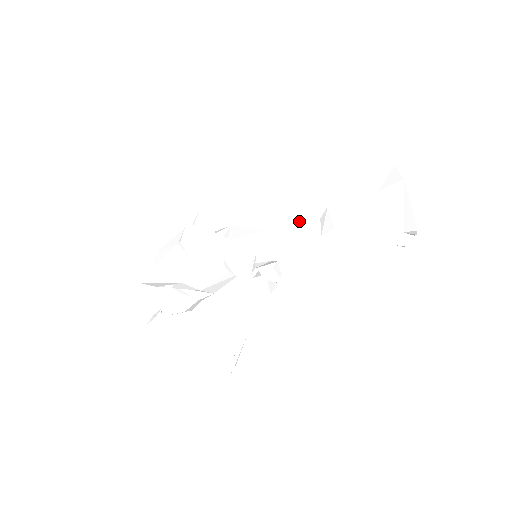
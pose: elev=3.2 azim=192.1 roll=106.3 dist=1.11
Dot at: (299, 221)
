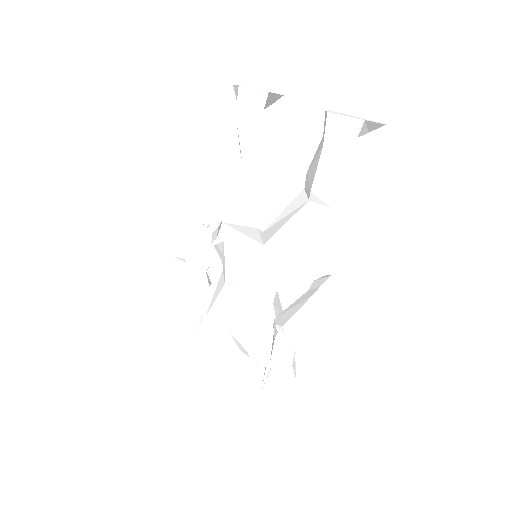
Dot at: (302, 222)
